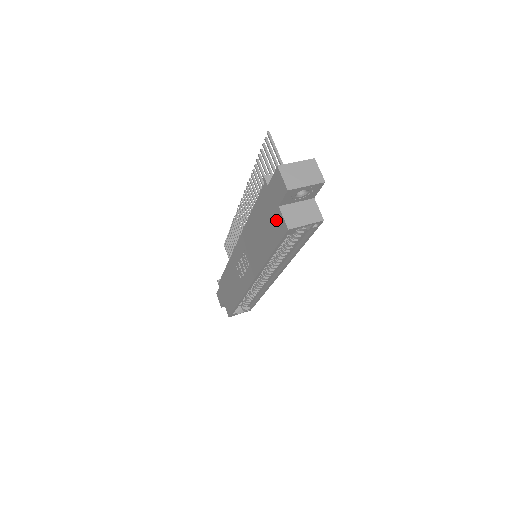
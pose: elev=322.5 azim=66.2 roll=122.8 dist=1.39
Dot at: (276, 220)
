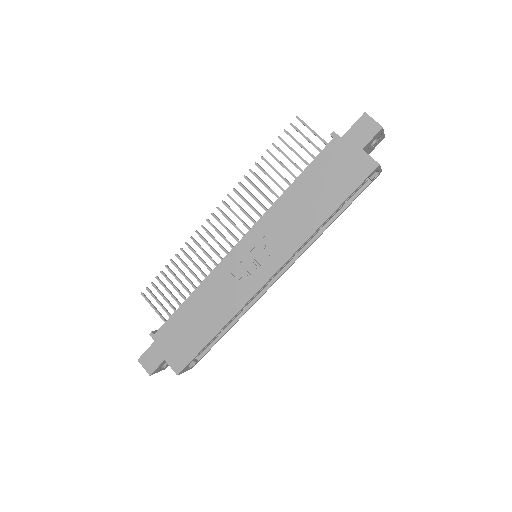
Dot at: (355, 165)
